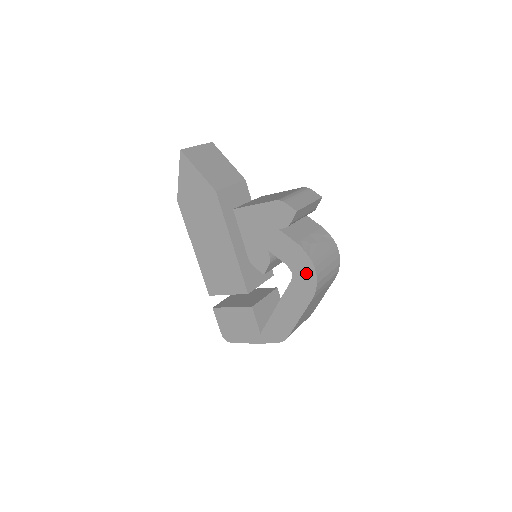
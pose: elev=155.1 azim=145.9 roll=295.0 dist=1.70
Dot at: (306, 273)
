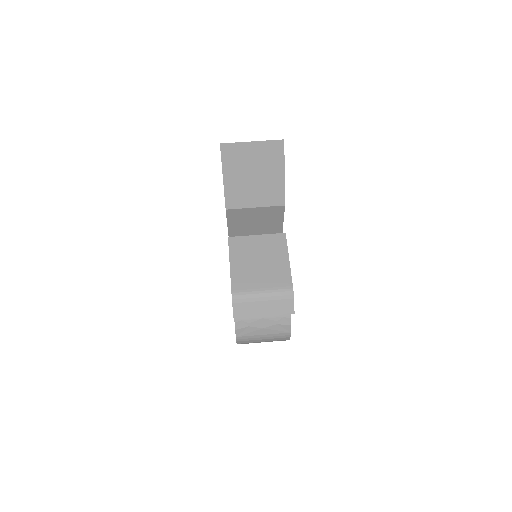
Dot at: occluded
